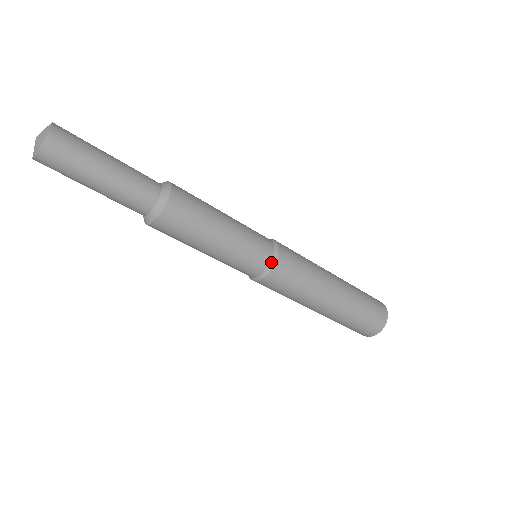
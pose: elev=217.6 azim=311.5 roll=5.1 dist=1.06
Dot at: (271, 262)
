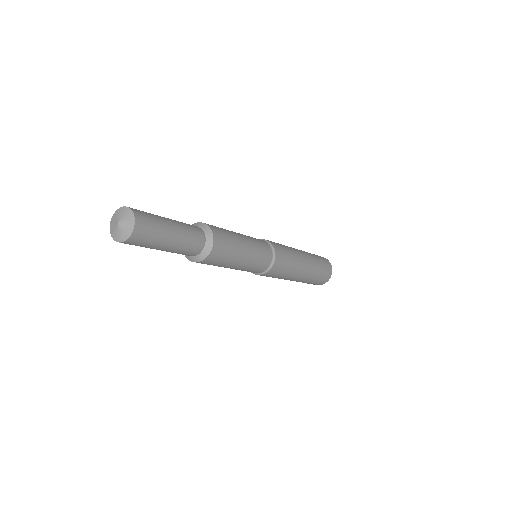
Dot at: (264, 271)
